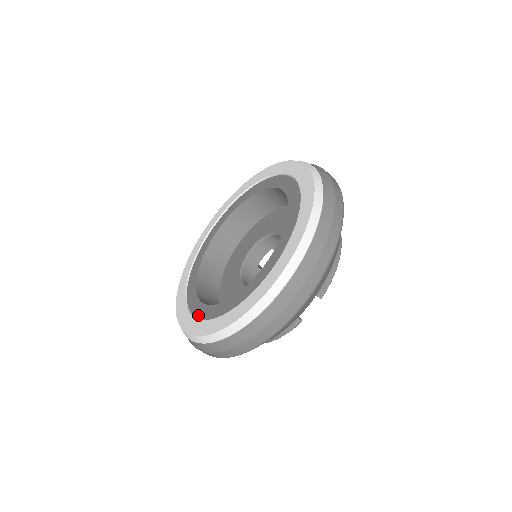
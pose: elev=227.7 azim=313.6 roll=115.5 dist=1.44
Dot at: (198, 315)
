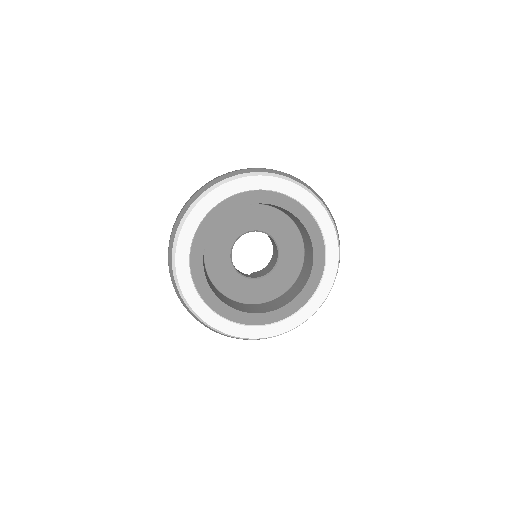
Dot at: (193, 258)
